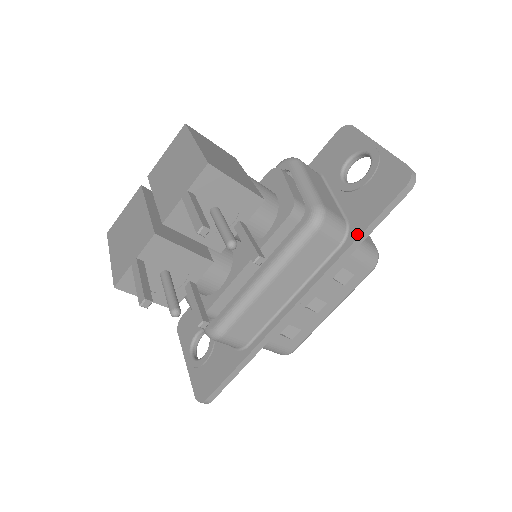
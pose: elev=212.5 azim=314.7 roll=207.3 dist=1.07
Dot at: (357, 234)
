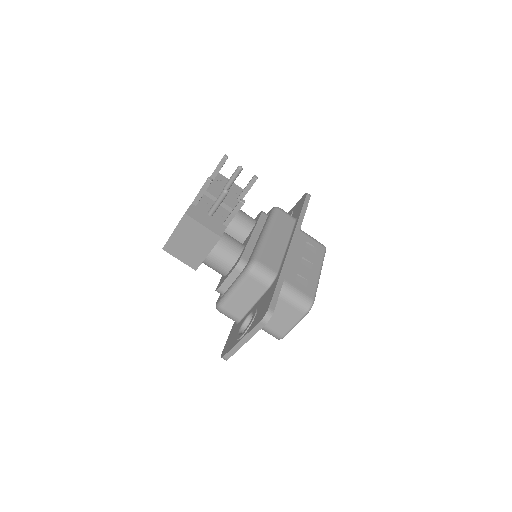
Dot at: (300, 212)
